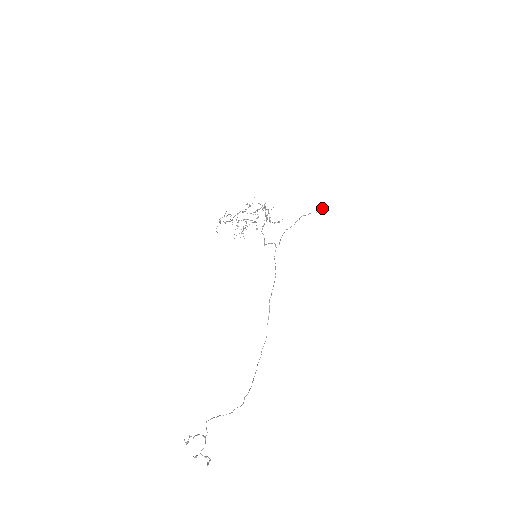
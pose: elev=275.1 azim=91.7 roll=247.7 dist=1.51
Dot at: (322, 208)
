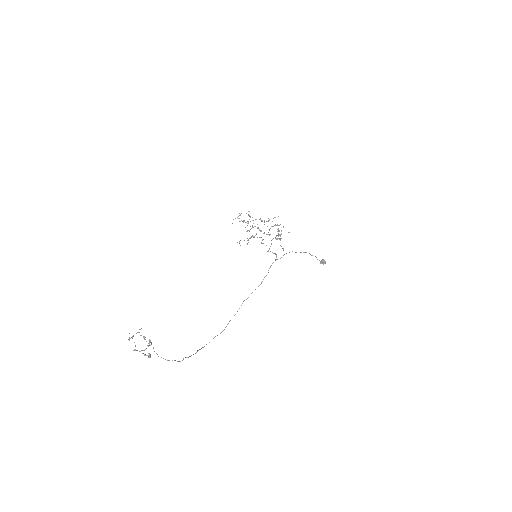
Dot at: (322, 259)
